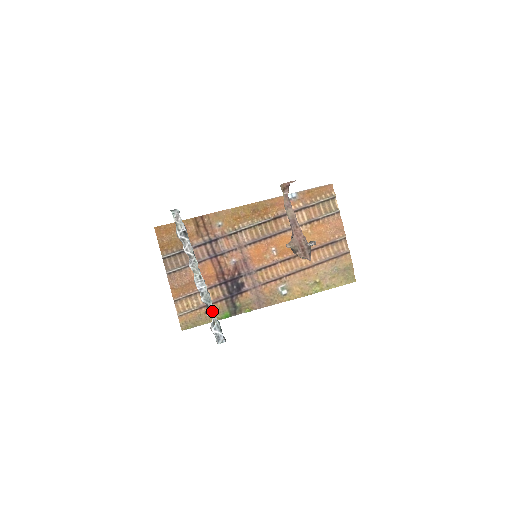
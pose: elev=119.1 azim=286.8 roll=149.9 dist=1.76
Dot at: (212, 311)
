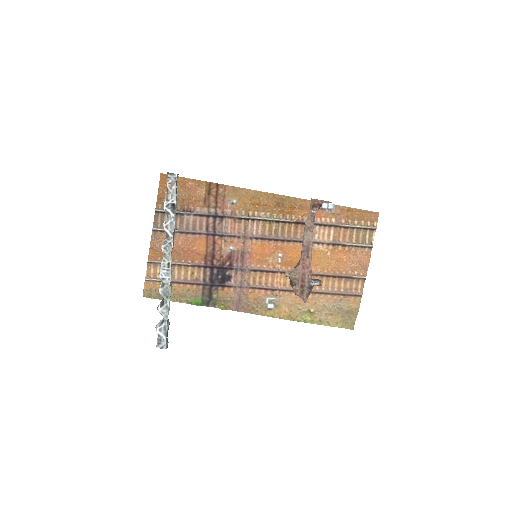
Dot at: (166, 308)
